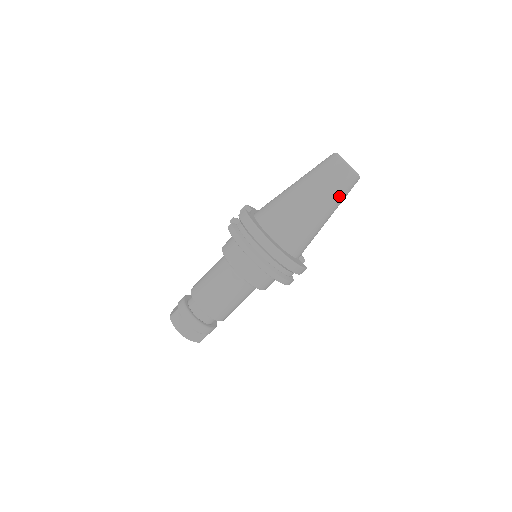
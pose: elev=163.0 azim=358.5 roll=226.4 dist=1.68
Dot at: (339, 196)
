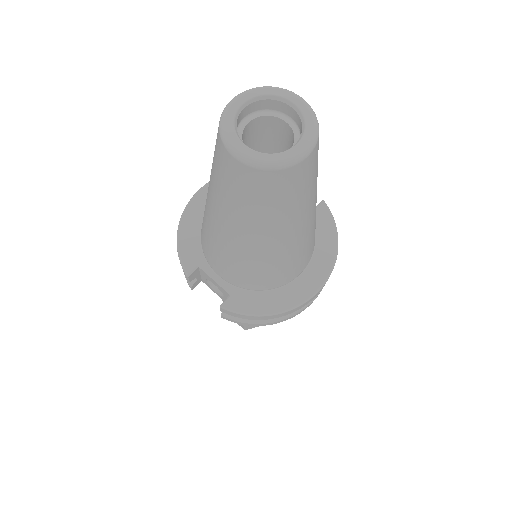
Dot at: occluded
